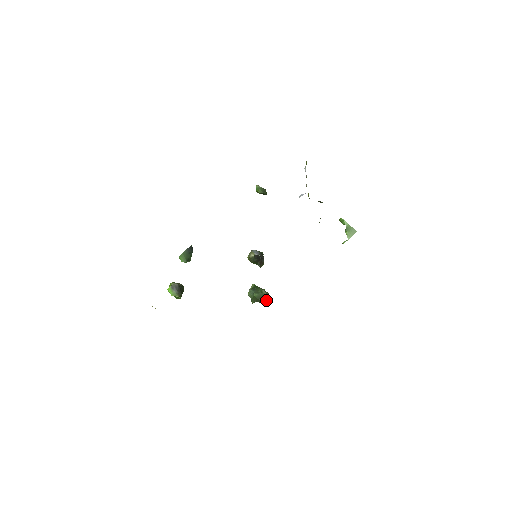
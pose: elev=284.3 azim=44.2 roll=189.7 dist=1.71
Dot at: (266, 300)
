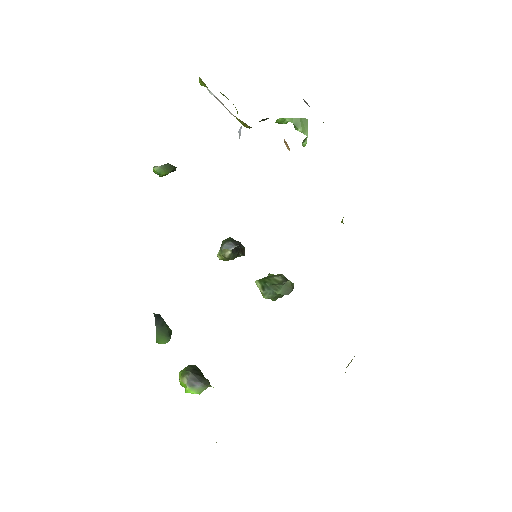
Dot at: occluded
